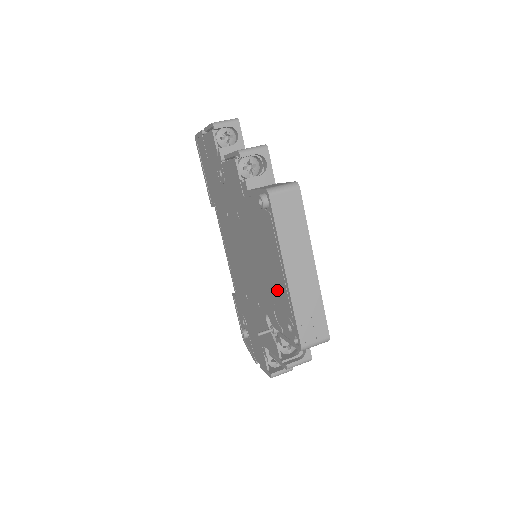
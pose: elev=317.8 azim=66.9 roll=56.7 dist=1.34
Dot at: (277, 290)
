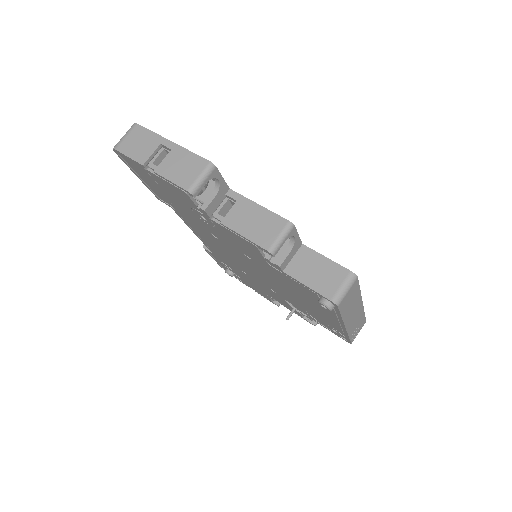
Dot at: (321, 317)
